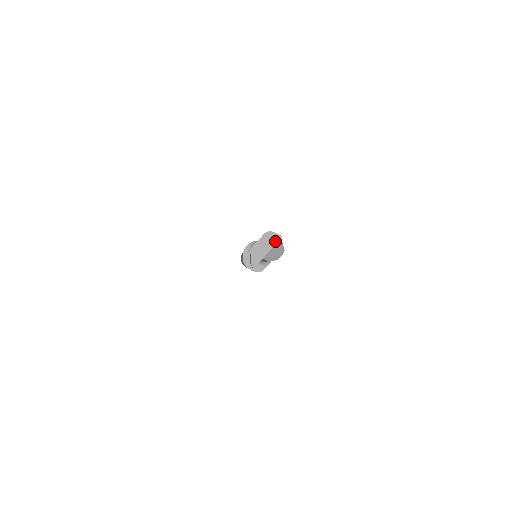
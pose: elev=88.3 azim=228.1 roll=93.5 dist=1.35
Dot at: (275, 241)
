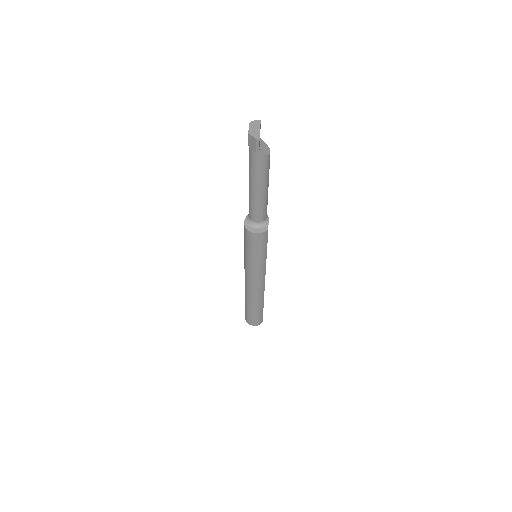
Dot at: (259, 123)
